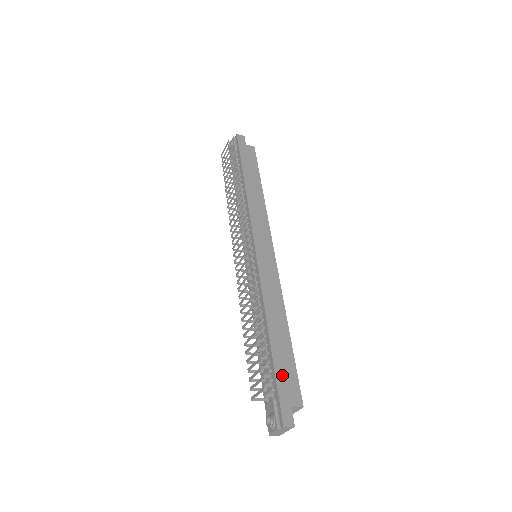
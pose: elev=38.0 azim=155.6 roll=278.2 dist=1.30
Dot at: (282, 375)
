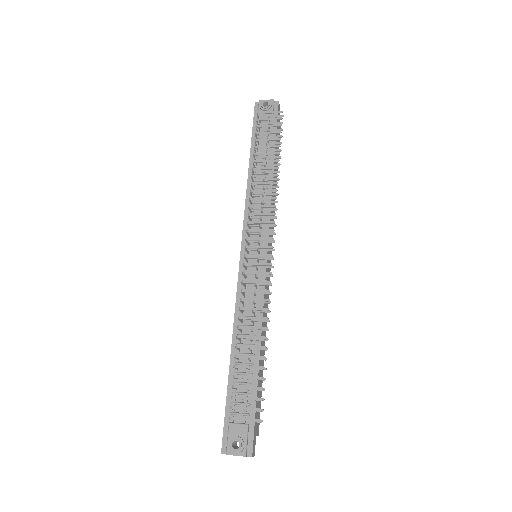
Dot at: (258, 402)
